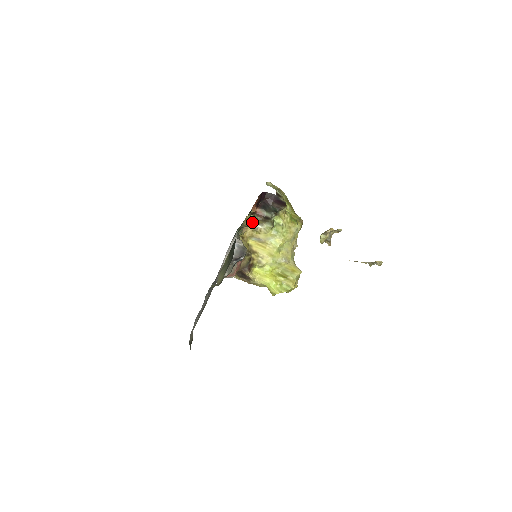
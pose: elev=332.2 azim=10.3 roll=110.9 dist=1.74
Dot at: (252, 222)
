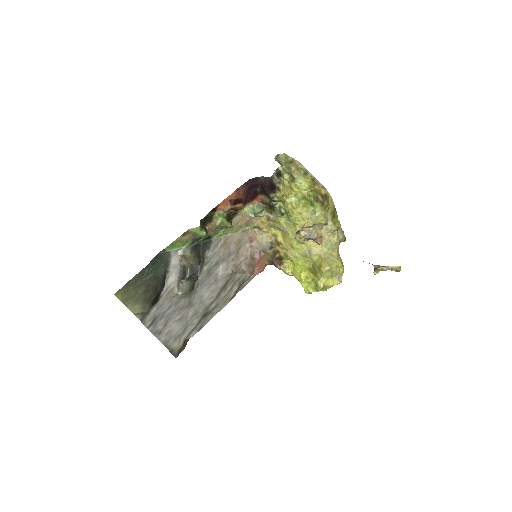
Dot at: (196, 234)
